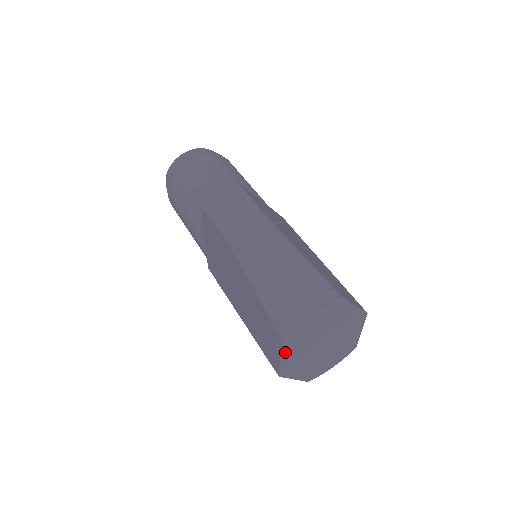
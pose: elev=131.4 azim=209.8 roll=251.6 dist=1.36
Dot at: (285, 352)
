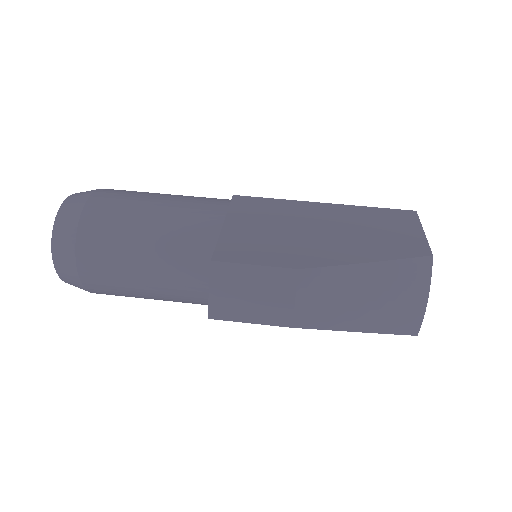
Dot at: occluded
